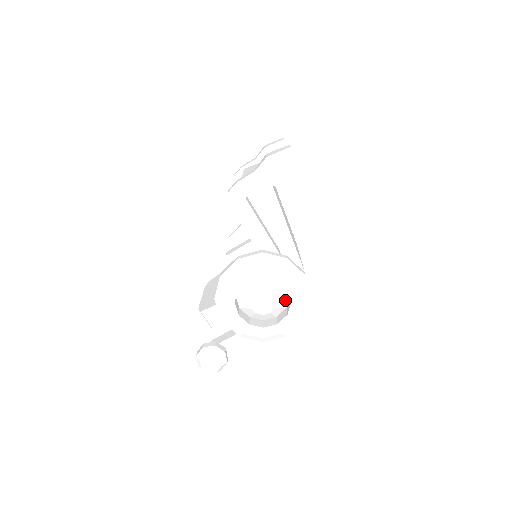
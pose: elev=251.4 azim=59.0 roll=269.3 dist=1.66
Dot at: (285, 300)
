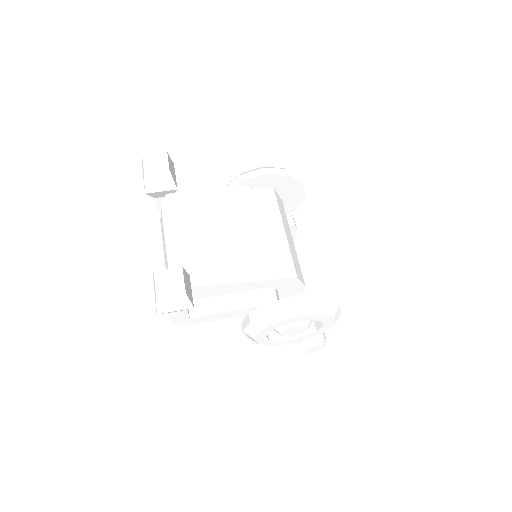
Dot at: occluded
